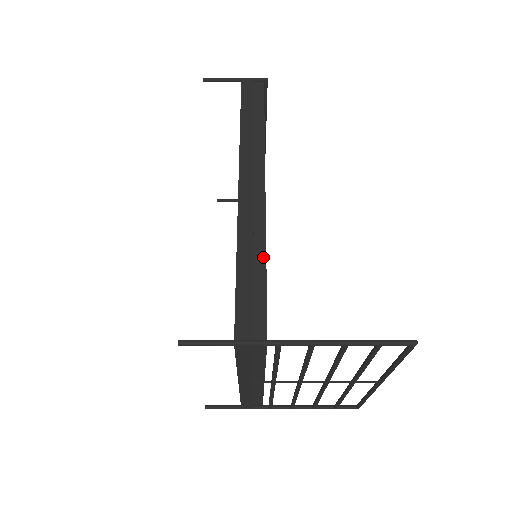
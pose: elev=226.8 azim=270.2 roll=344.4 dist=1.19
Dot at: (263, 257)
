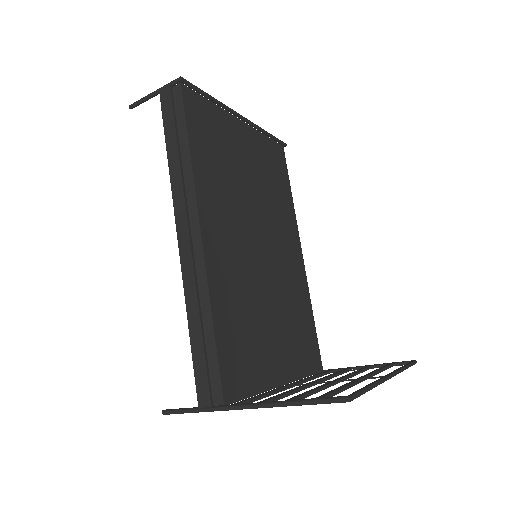
Dot at: (209, 317)
